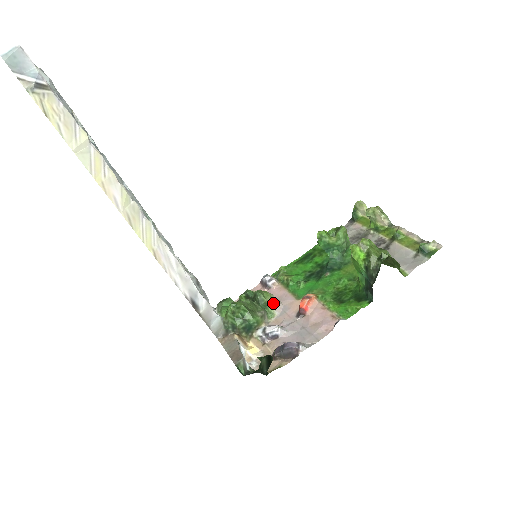
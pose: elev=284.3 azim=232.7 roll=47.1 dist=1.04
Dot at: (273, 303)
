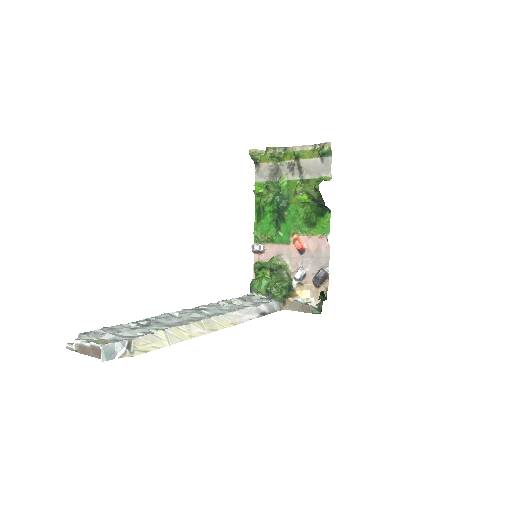
Dot at: (281, 261)
